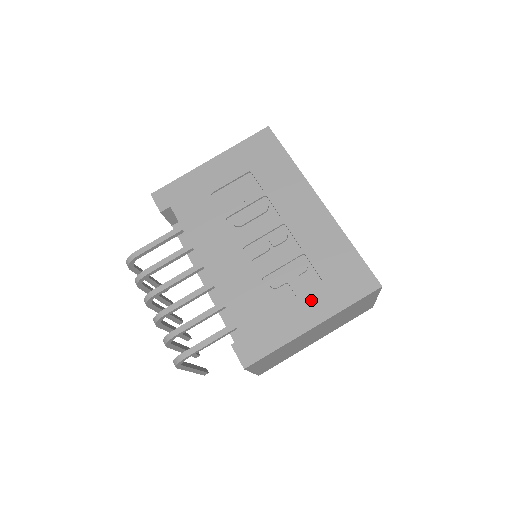
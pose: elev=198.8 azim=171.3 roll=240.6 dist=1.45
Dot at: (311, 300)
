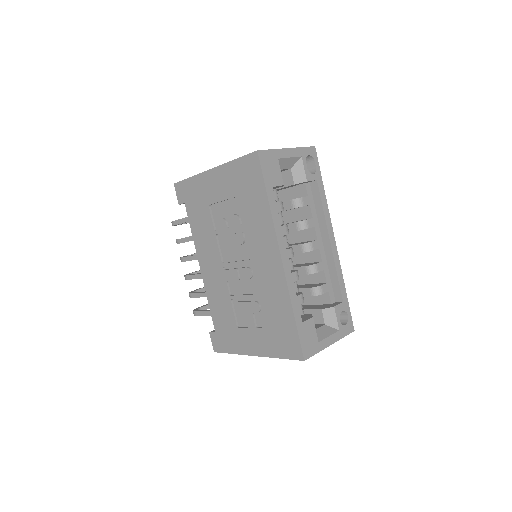
Dot at: (256, 337)
